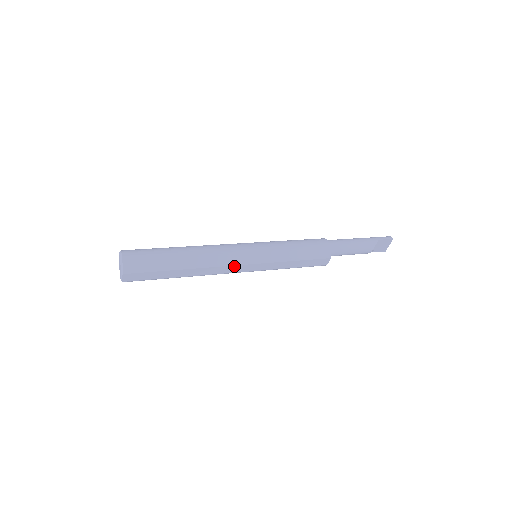
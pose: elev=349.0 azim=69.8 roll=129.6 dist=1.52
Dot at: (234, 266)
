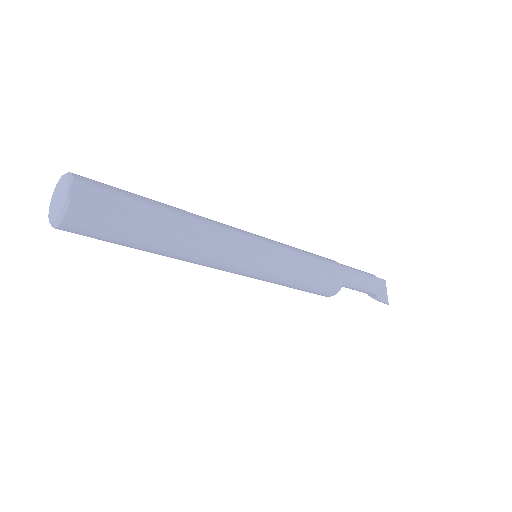
Dot at: (238, 236)
